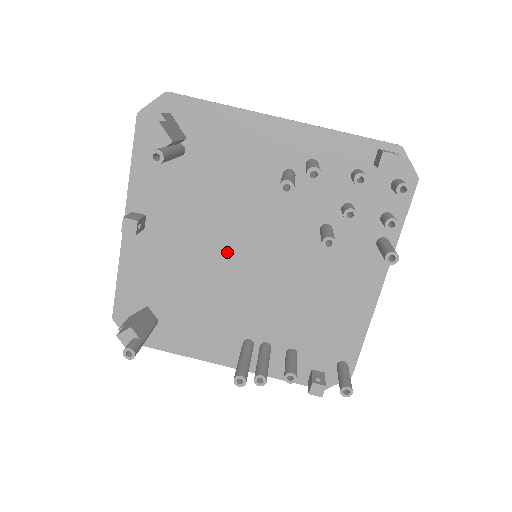
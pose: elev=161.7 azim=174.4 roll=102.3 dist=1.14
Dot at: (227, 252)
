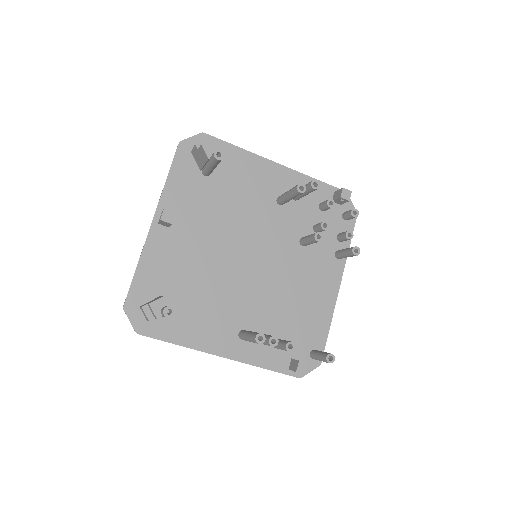
Dot at: (233, 252)
